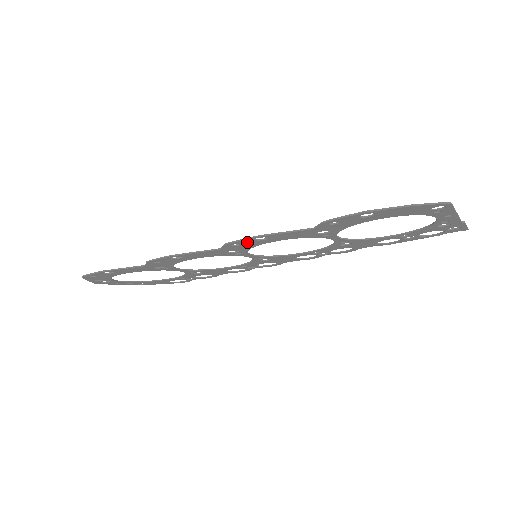
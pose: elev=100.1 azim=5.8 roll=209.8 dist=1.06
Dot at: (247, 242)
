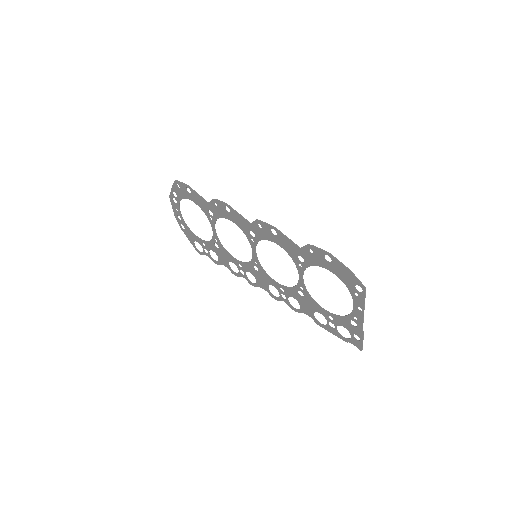
Dot at: (266, 229)
